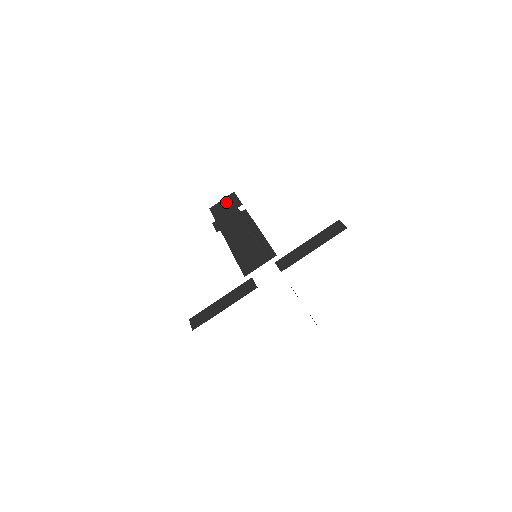
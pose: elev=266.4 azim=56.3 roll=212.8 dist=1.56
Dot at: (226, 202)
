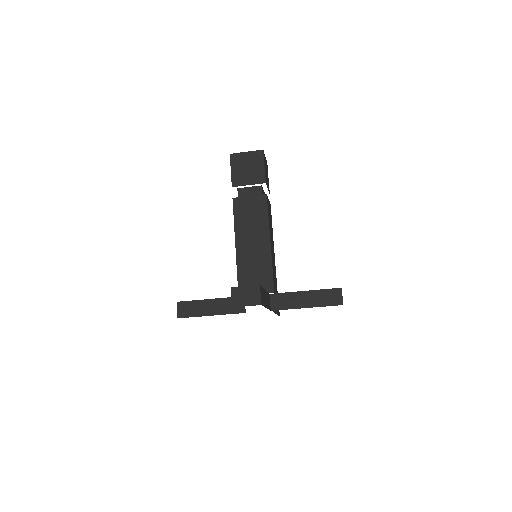
Dot at: (250, 161)
